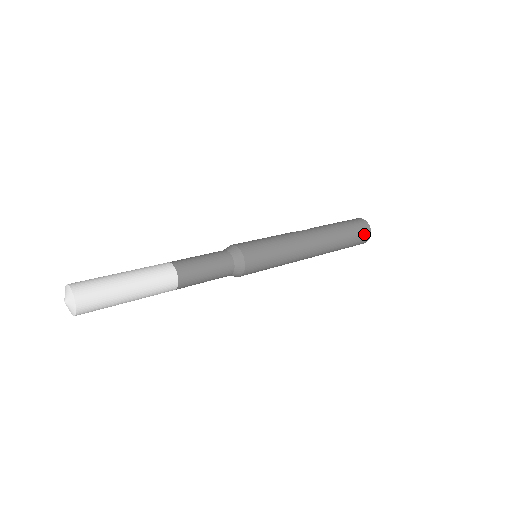
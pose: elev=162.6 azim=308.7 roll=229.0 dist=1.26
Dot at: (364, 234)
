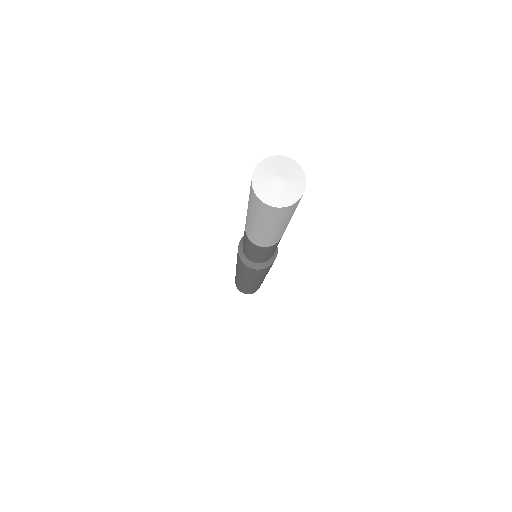
Dot at: occluded
